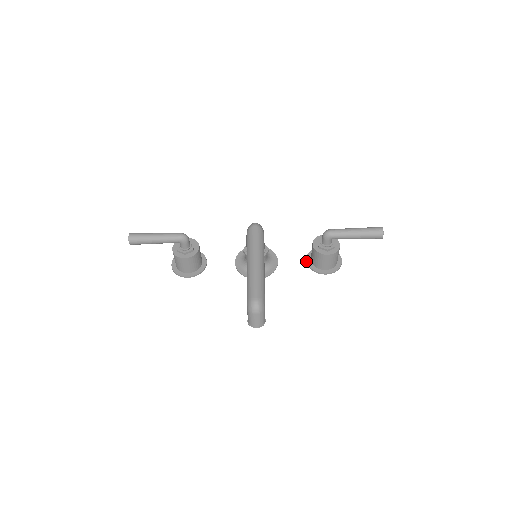
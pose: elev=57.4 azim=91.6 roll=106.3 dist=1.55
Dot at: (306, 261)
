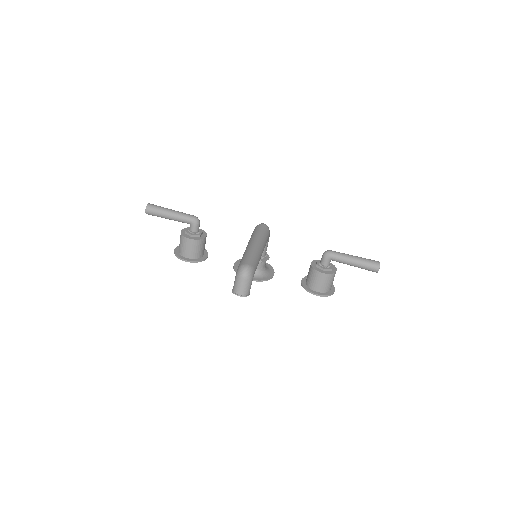
Dot at: (301, 282)
